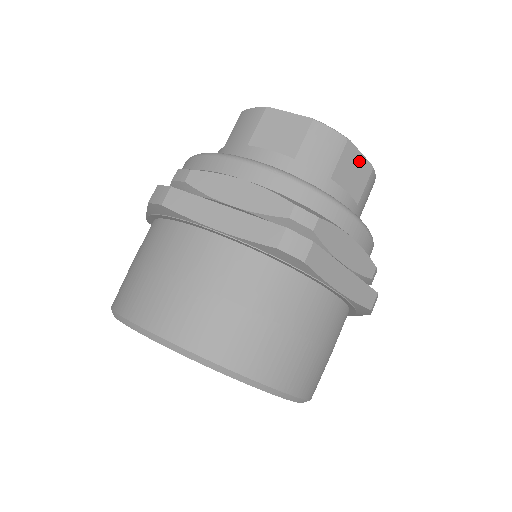
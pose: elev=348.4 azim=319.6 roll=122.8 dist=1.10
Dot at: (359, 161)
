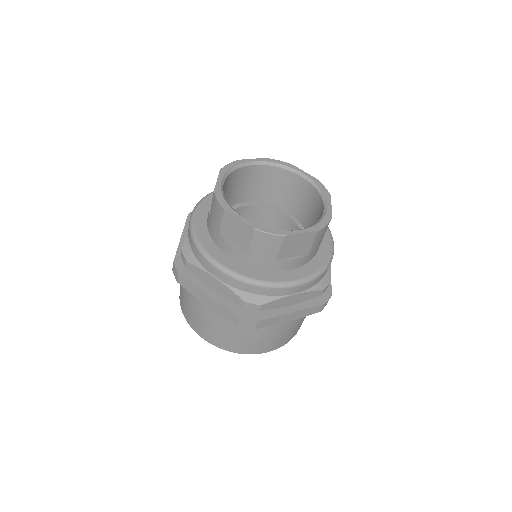
Dot at: (301, 237)
